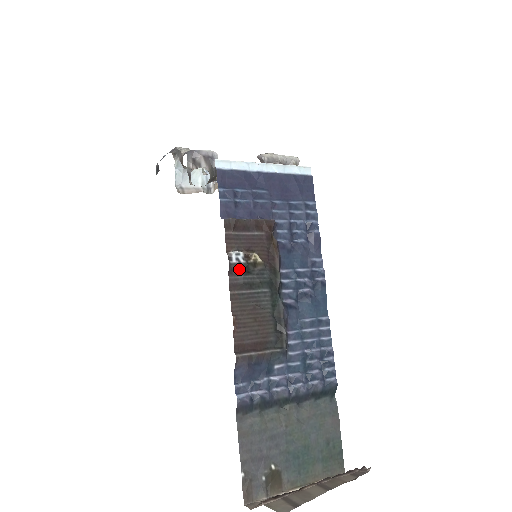
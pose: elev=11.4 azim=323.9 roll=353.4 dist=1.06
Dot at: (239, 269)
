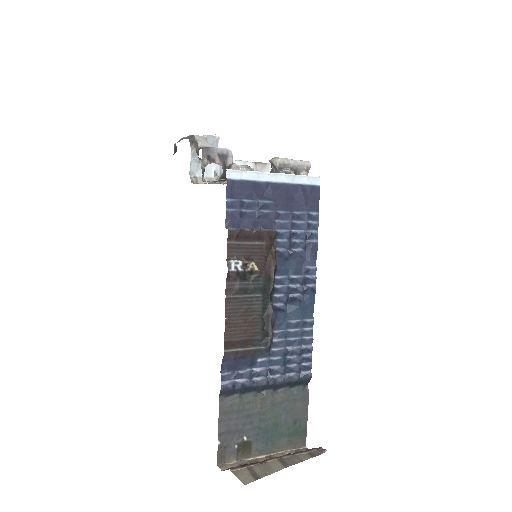
Dot at: (236, 276)
